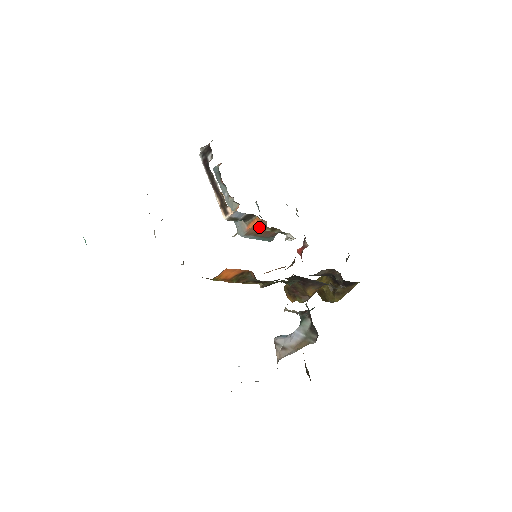
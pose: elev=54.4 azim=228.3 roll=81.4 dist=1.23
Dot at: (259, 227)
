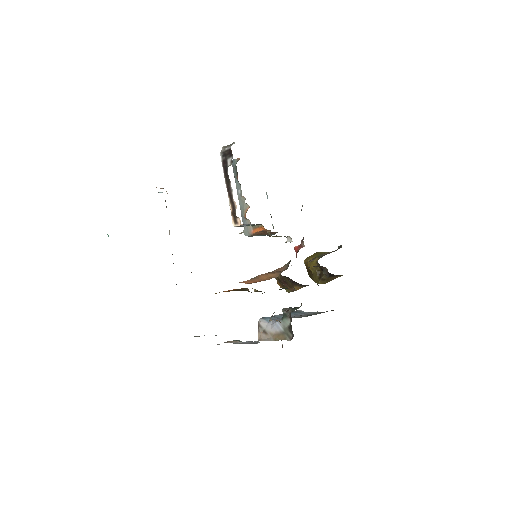
Dot at: (263, 231)
